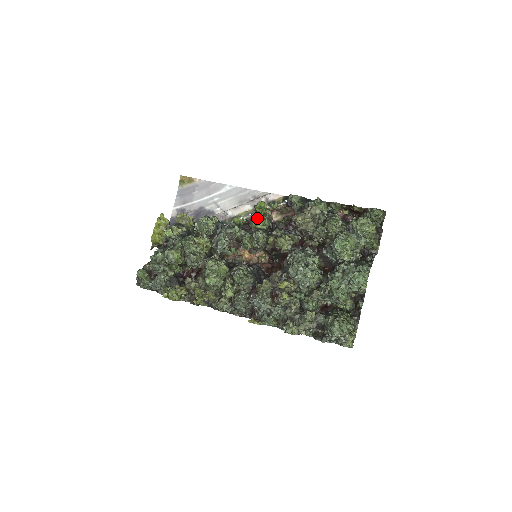
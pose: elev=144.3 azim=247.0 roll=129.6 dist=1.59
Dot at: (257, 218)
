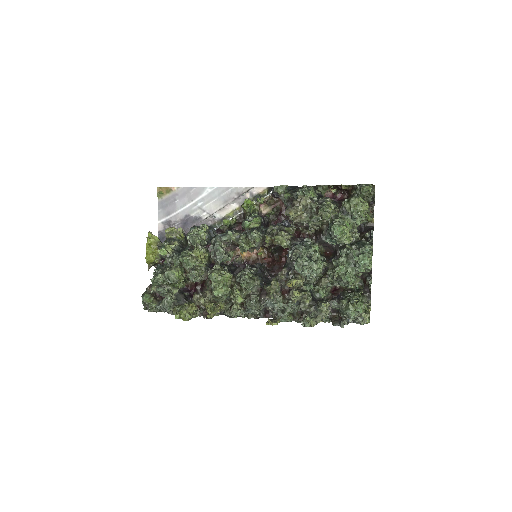
Dot at: (247, 217)
